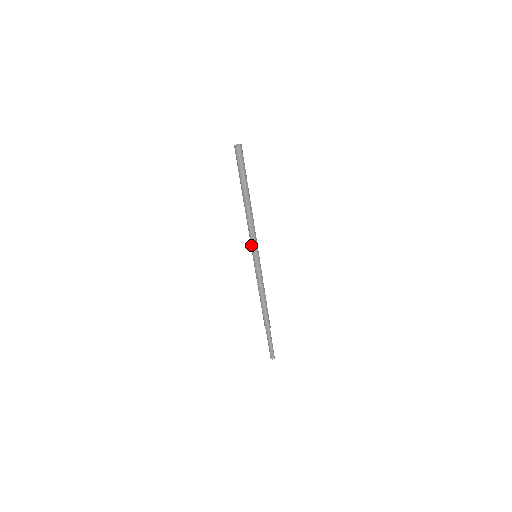
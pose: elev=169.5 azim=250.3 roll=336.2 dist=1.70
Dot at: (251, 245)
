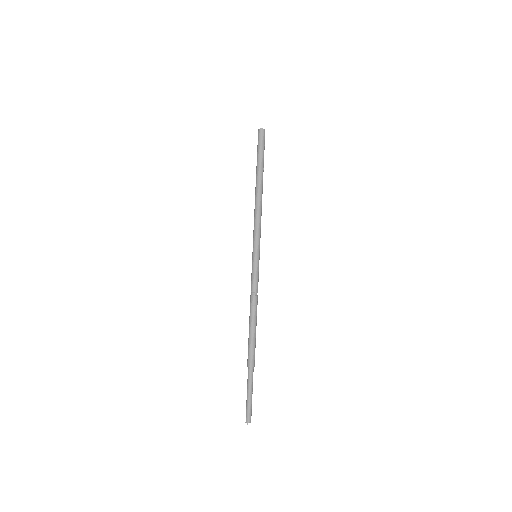
Dot at: (254, 239)
